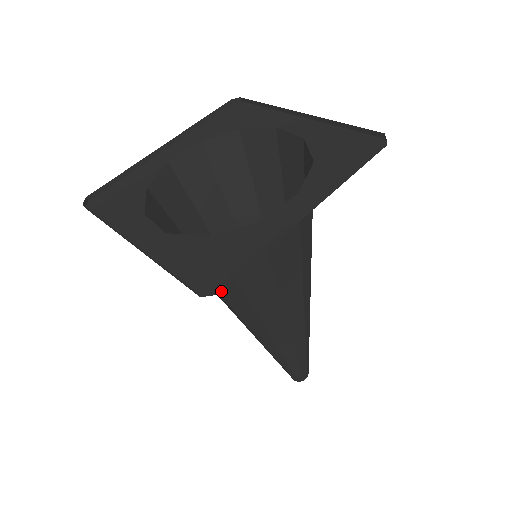
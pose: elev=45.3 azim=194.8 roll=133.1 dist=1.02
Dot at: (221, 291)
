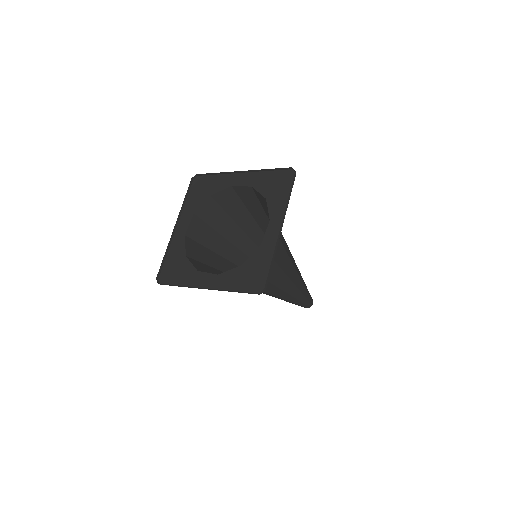
Dot at: occluded
